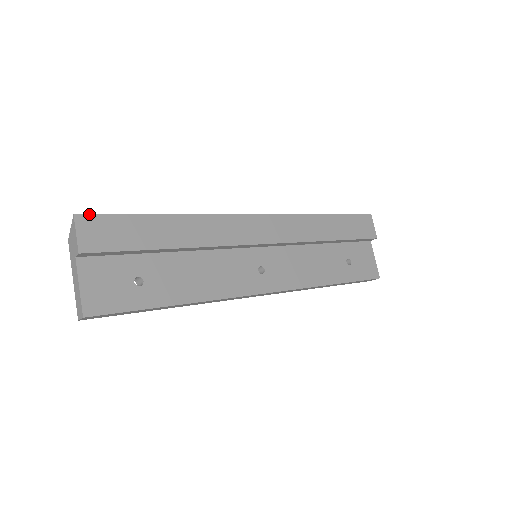
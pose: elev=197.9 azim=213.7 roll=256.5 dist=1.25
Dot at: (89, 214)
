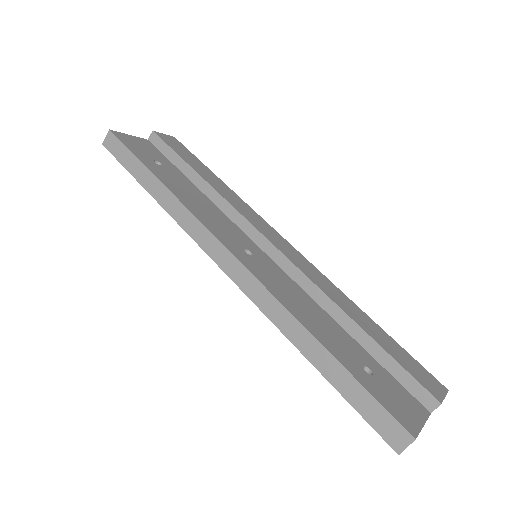
Dot at: (181, 143)
